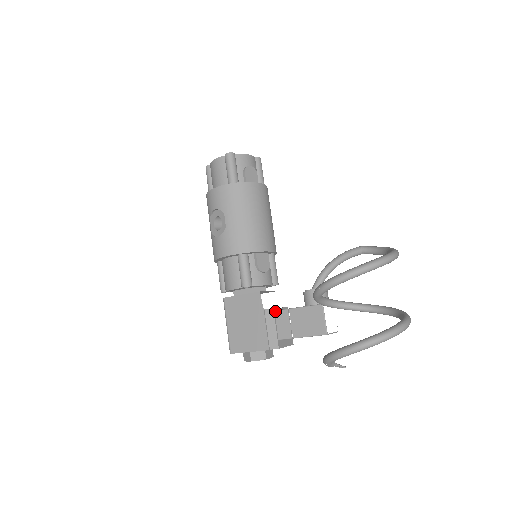
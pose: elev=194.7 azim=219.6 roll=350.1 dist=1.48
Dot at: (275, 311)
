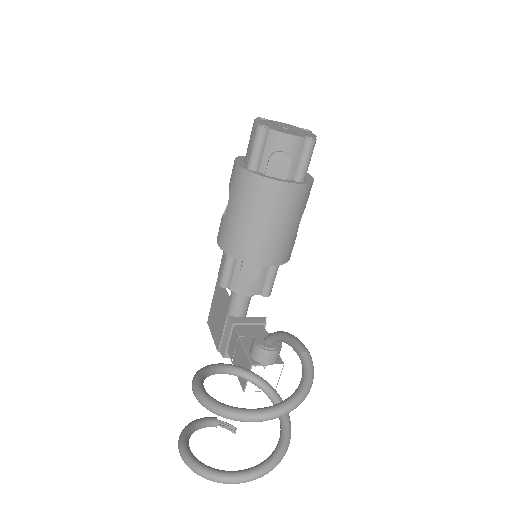
Dot at: (234, 326)
